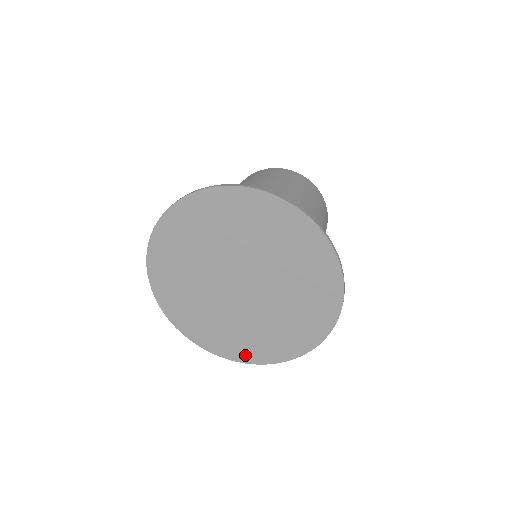
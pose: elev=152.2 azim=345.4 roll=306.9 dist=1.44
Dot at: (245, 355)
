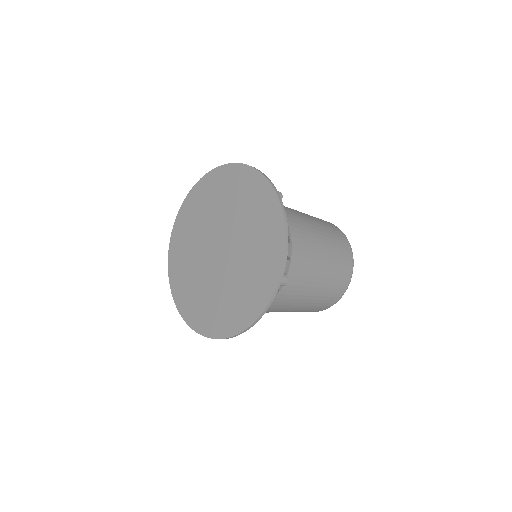
Dot at: (193, 318)
